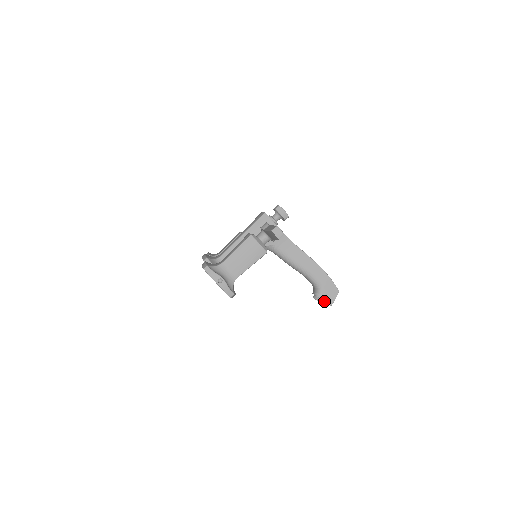
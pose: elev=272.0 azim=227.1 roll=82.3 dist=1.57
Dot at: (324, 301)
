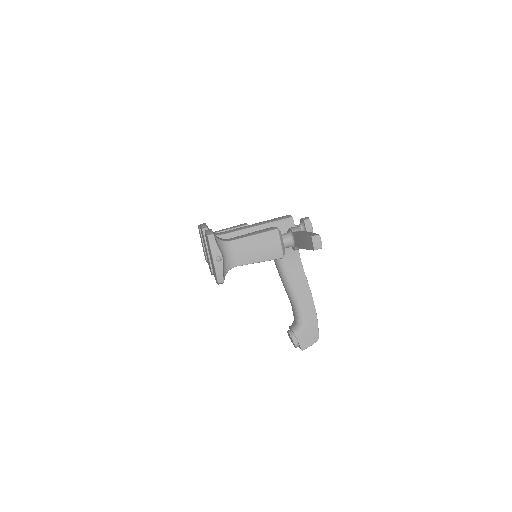
Dot at: (298, 342)
